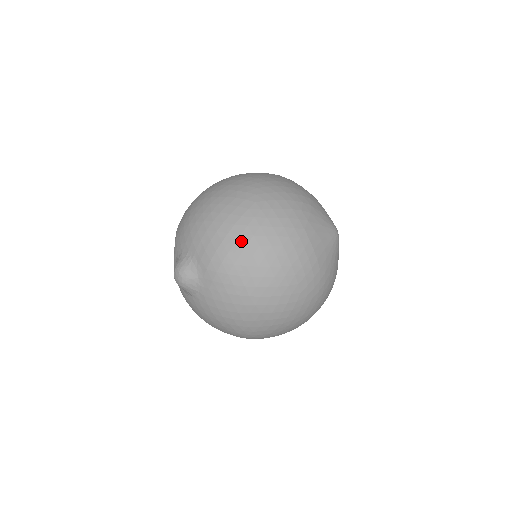
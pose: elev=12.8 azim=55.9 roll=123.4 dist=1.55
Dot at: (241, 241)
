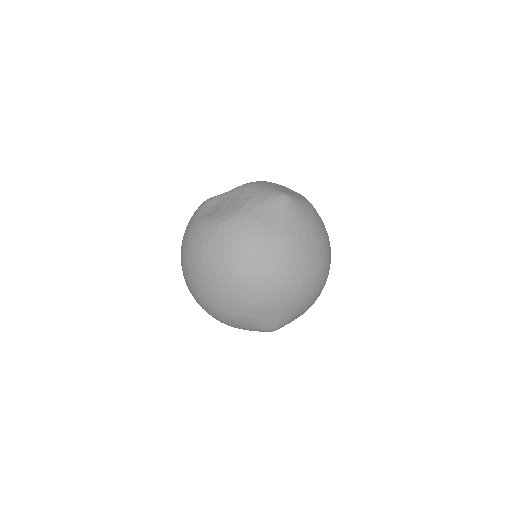
Dot at: occluded
